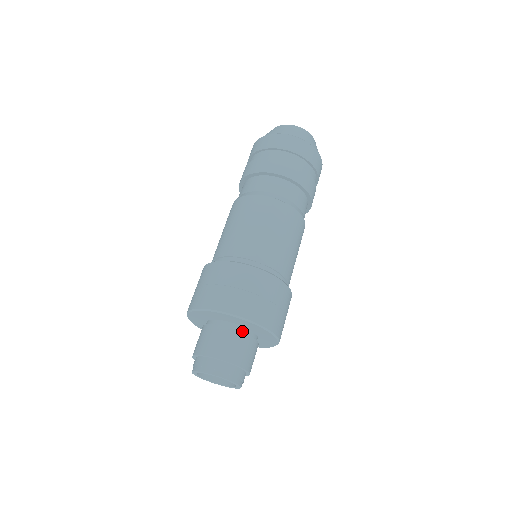
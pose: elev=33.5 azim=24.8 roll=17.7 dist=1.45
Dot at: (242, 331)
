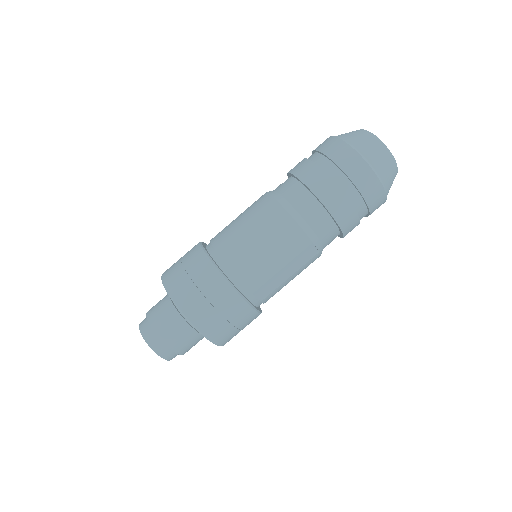
Dot at: occluded
